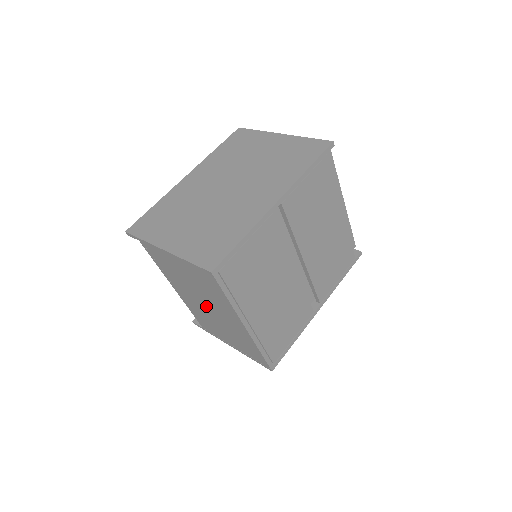
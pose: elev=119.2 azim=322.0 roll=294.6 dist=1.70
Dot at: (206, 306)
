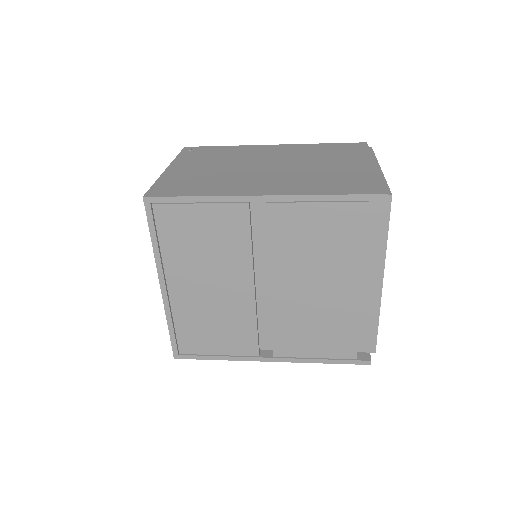
Dot at: occluded
